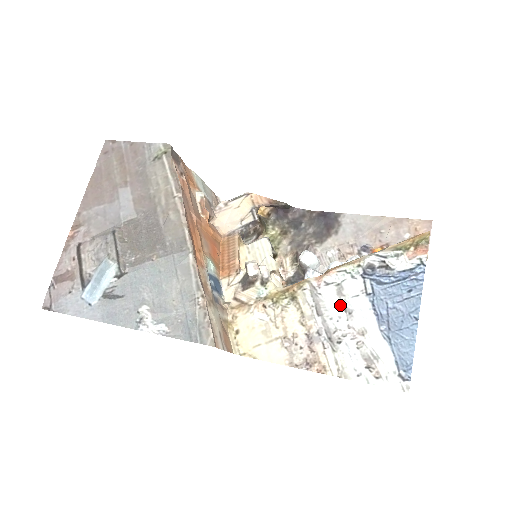
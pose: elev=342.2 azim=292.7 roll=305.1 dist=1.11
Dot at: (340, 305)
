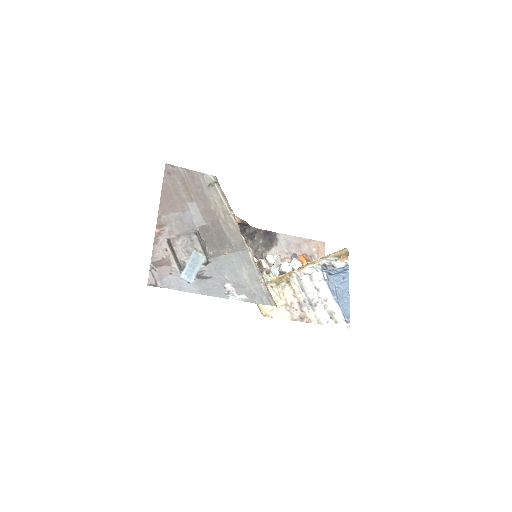
Dot at: (313, 286)
